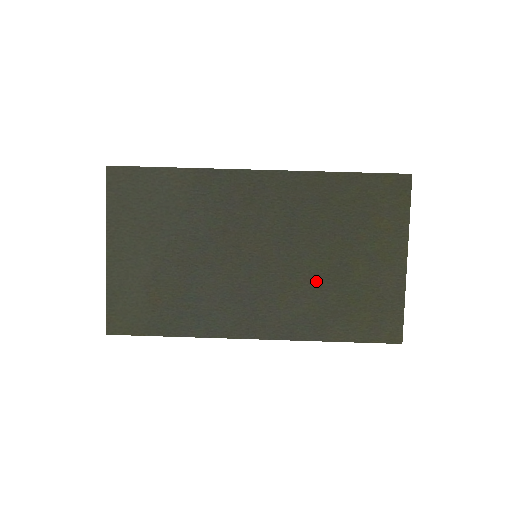
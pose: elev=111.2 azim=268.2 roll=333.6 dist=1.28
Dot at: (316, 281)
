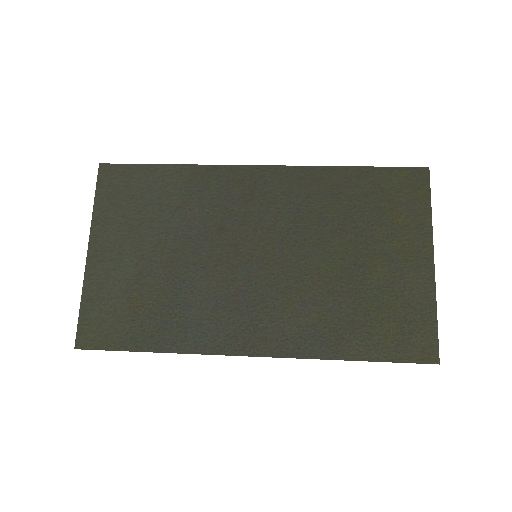
Dot at: (327, 285)
